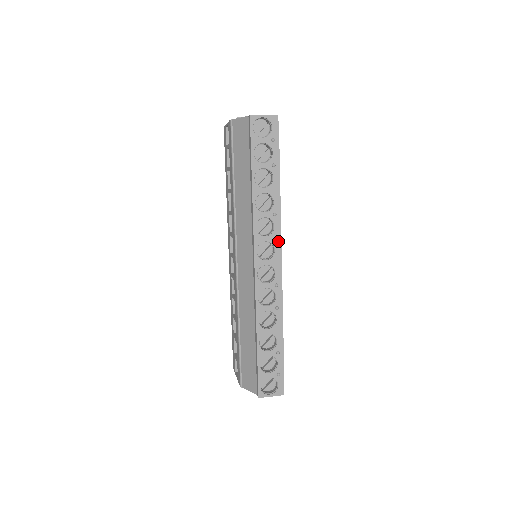
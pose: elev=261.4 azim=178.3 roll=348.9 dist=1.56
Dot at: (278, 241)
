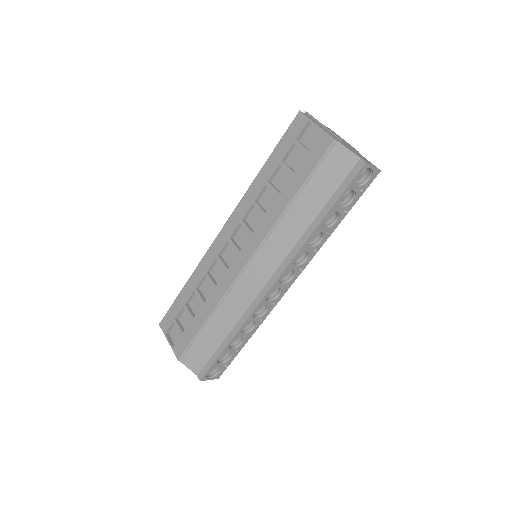
Dot at: (300, 271)
